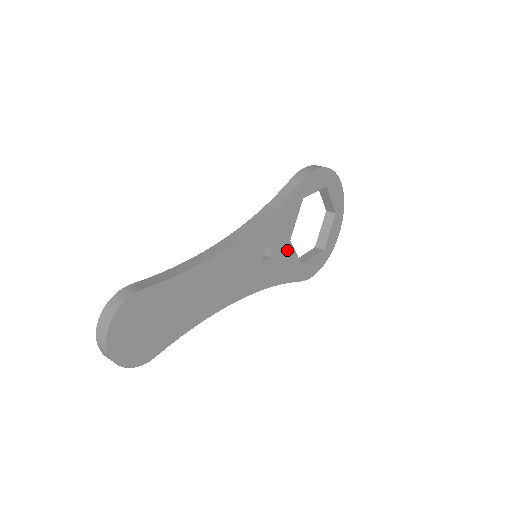
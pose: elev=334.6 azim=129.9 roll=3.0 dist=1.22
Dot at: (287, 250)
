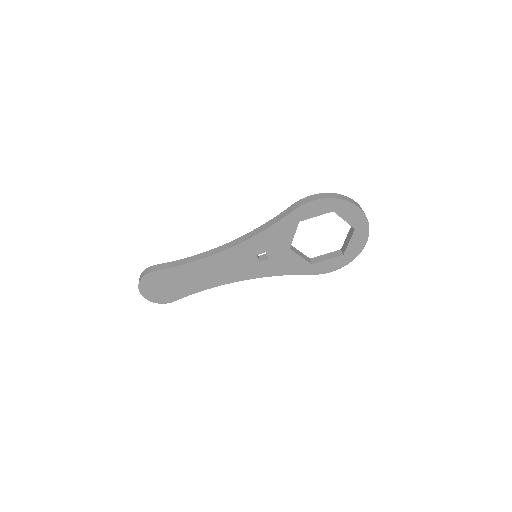
Dot at: (288, 255)
